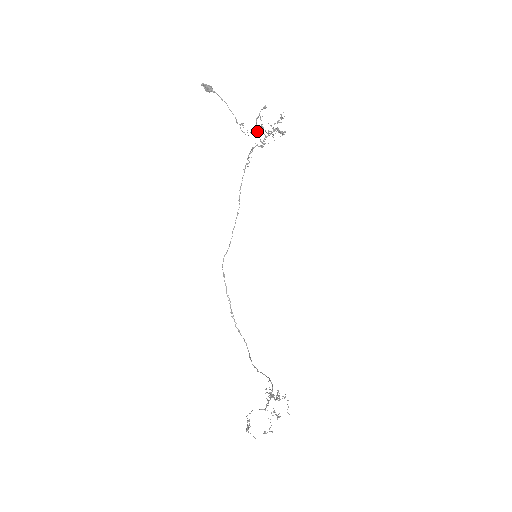
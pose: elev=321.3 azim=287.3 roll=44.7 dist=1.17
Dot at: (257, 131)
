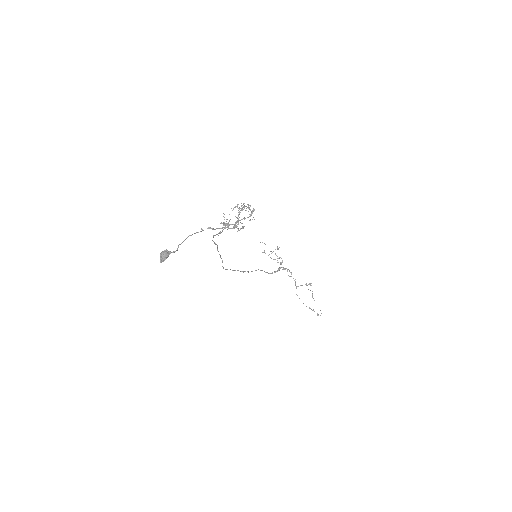
Dot at: occluded
